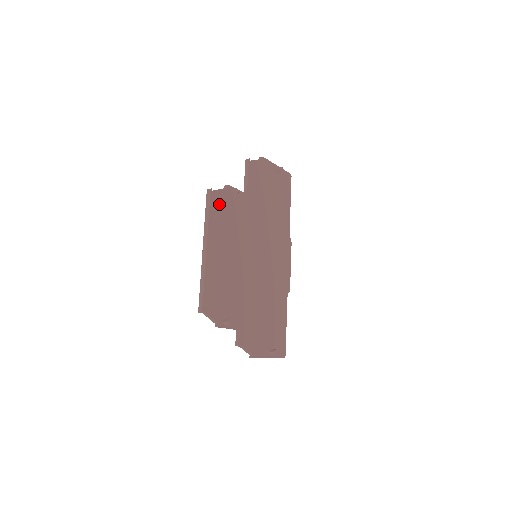
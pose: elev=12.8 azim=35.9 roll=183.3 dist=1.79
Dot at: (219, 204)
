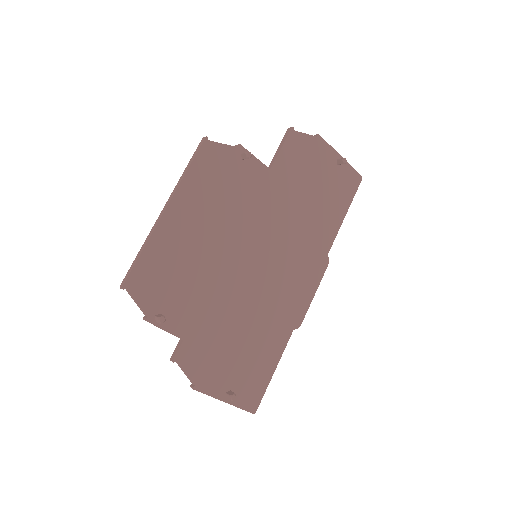
Dot at: (214, 162)
